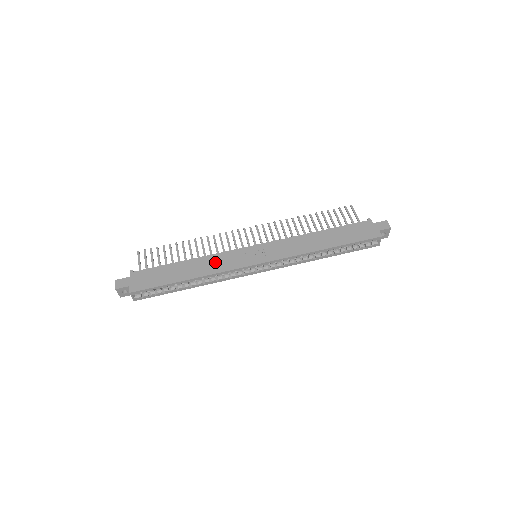
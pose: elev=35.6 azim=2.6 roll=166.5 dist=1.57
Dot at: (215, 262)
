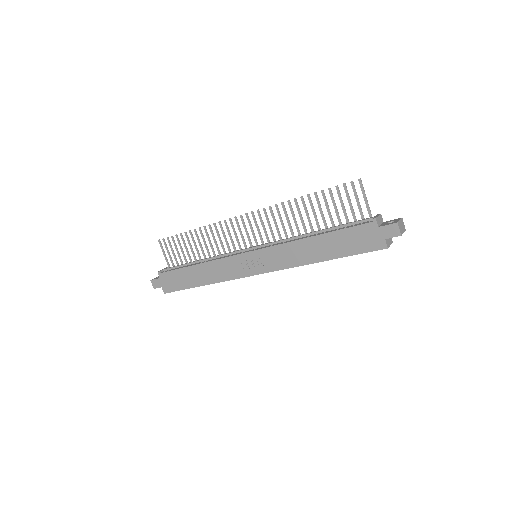
Dot at: (218, 269)
